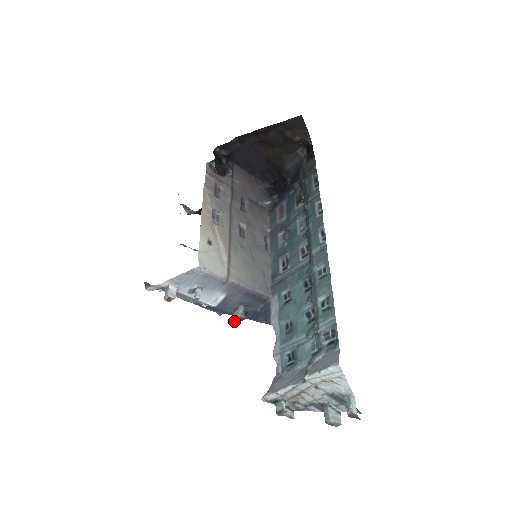
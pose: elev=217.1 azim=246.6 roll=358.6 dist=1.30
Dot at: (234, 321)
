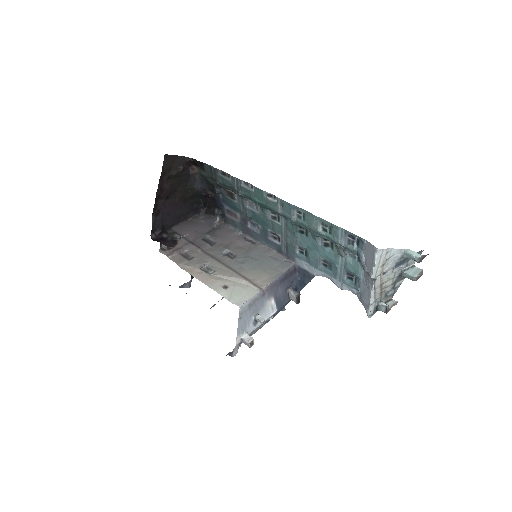
Dot at: (297, 302)
